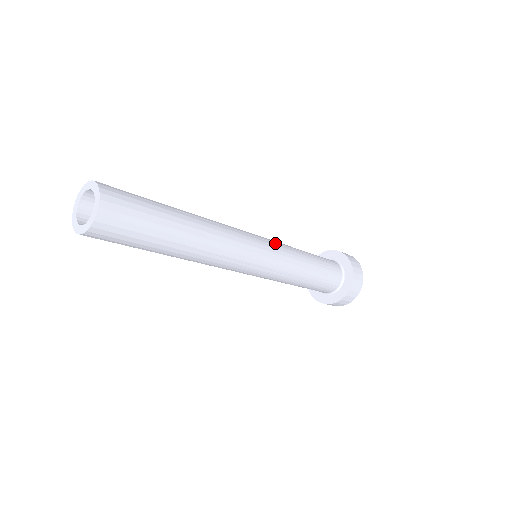
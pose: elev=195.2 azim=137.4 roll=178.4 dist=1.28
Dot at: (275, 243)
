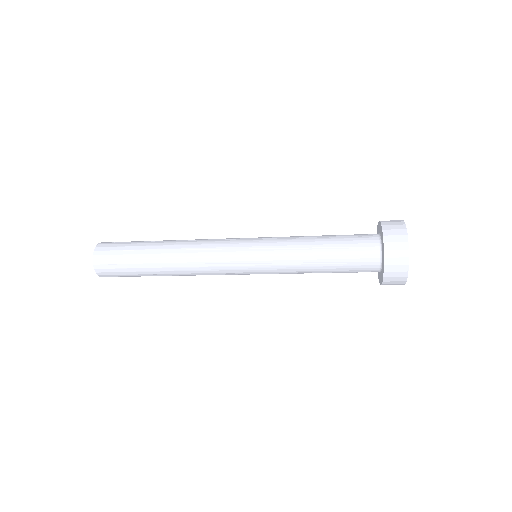
Dot at: (265, 238)
